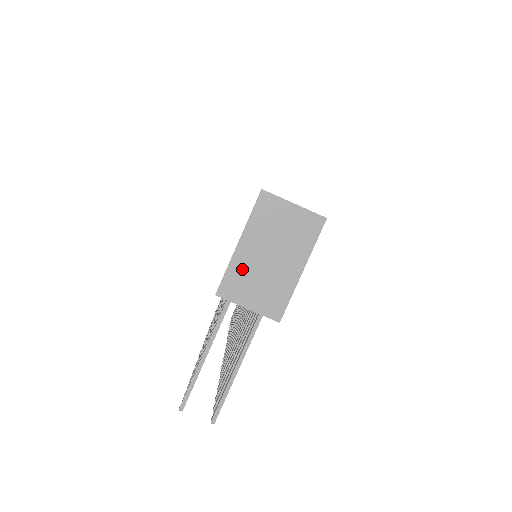
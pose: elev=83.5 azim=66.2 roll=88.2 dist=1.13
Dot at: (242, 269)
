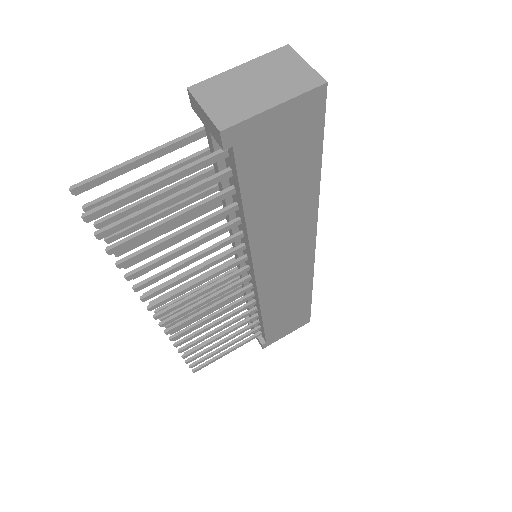
Dot at: (225, 82)
